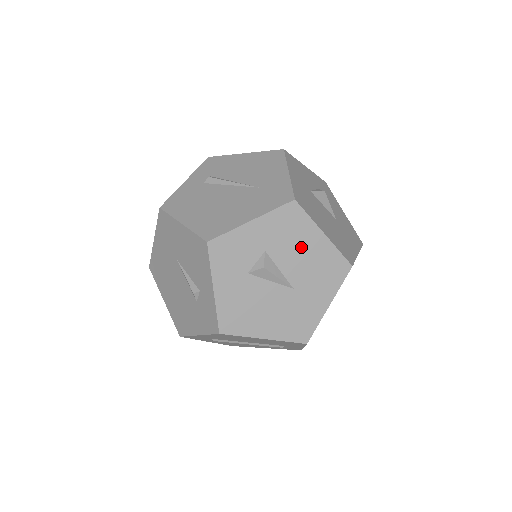
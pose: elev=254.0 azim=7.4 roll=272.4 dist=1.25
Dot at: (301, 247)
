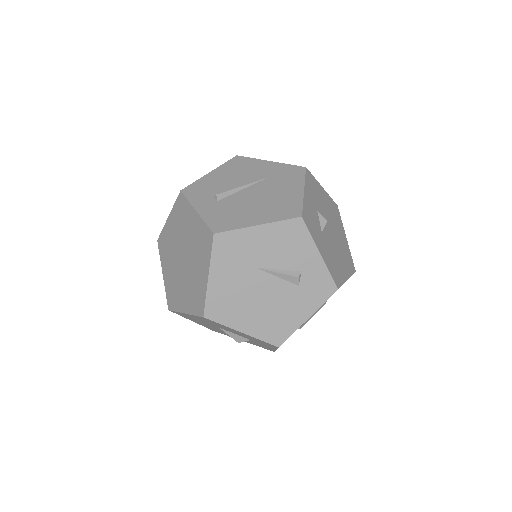
Dot at: (323, 201)
